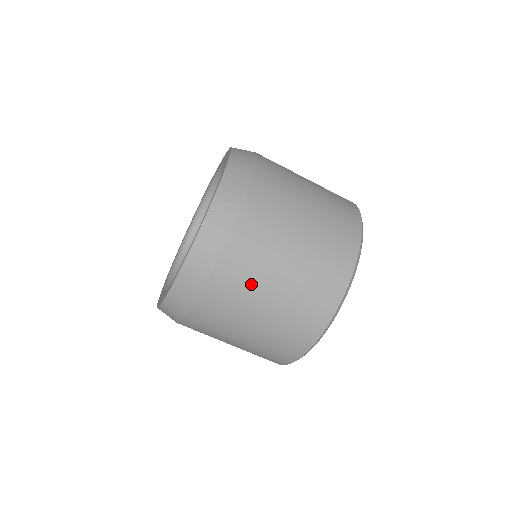
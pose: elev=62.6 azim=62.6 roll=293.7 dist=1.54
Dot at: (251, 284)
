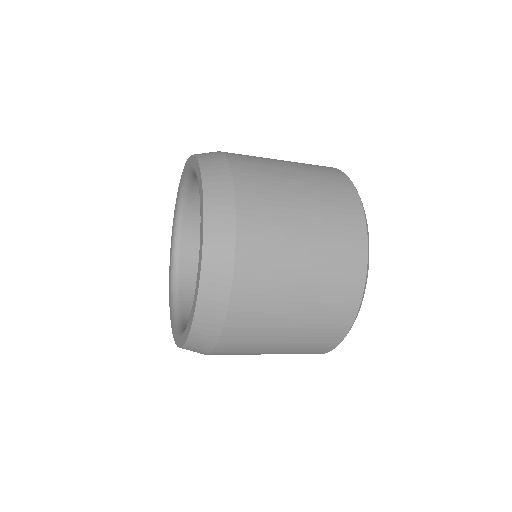
Dot at: (251, 350)
